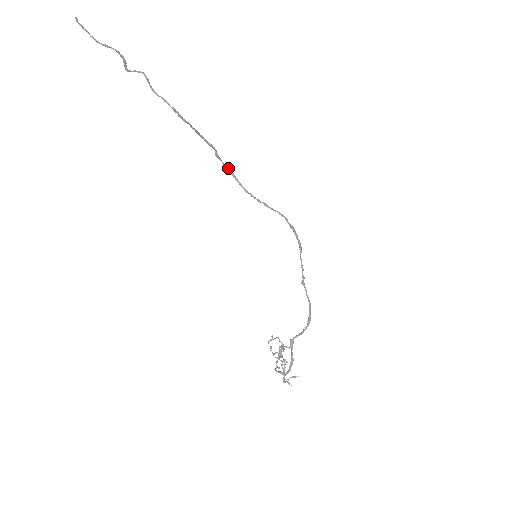
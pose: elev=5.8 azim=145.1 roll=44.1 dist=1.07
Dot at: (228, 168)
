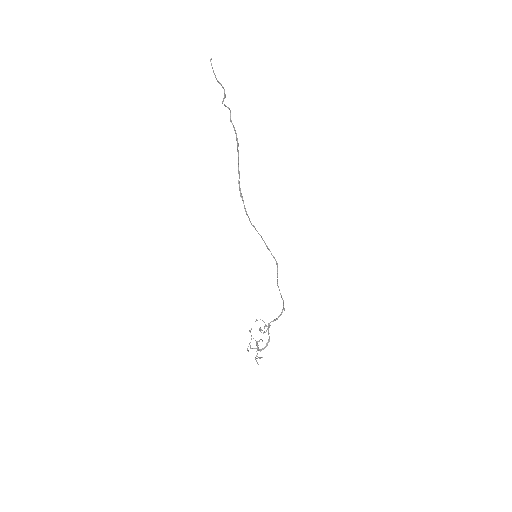
Dot at: occluded
